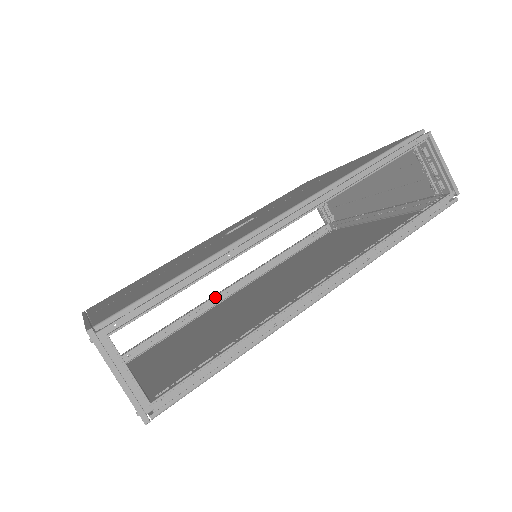
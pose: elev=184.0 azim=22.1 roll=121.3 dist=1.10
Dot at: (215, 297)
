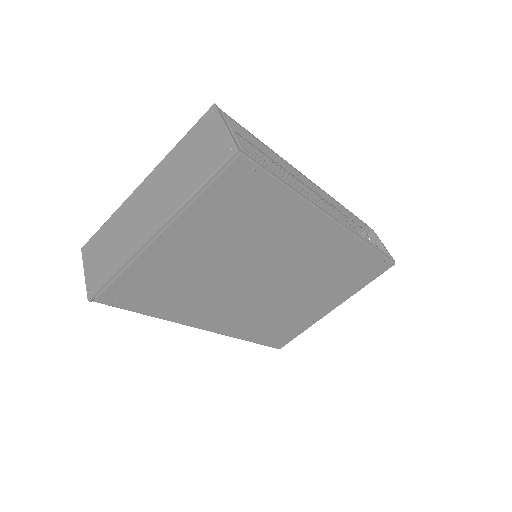
Dot at: occluded
